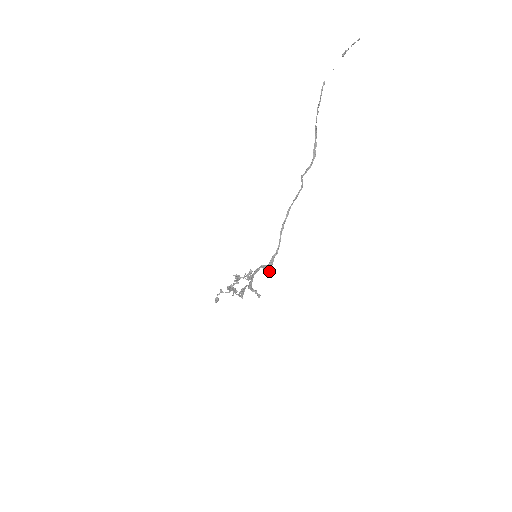
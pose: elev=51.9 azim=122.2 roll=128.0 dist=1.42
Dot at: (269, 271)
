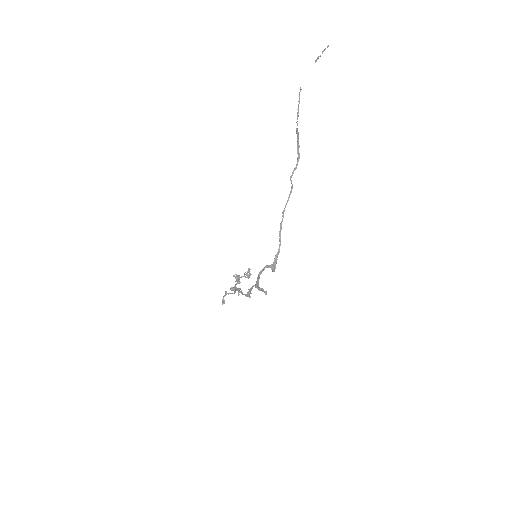
Dot at: (274, 270)
